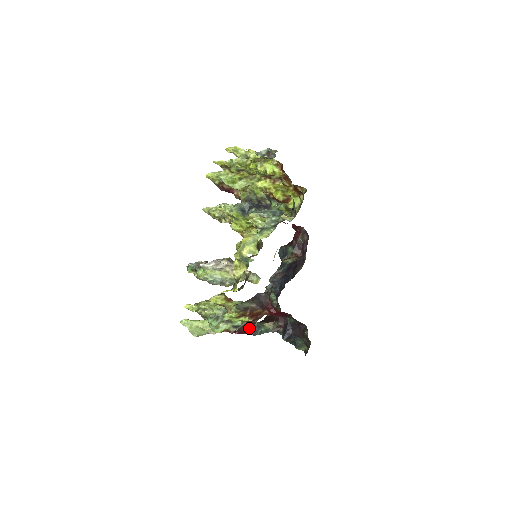
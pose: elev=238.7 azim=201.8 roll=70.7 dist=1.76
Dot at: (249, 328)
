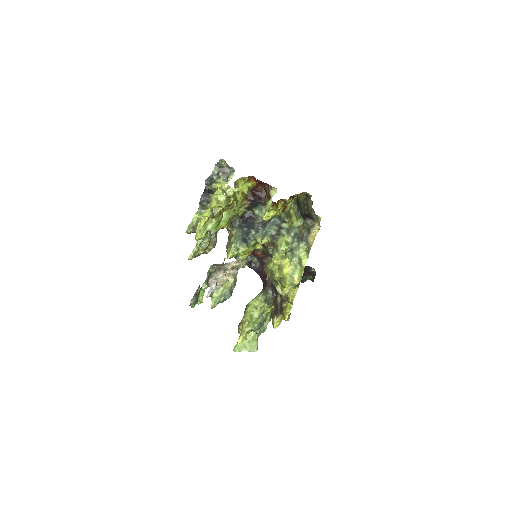
Dot at: occluded
